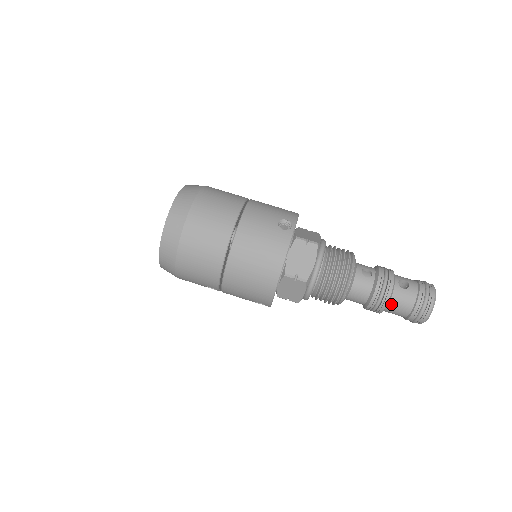
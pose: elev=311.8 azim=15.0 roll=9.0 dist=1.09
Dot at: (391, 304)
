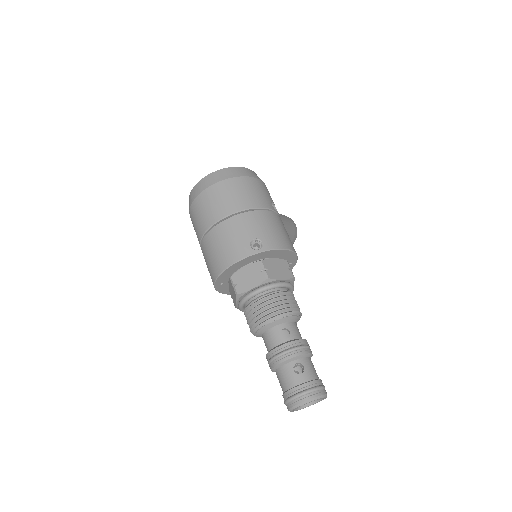
Dot at: (278, 371)
